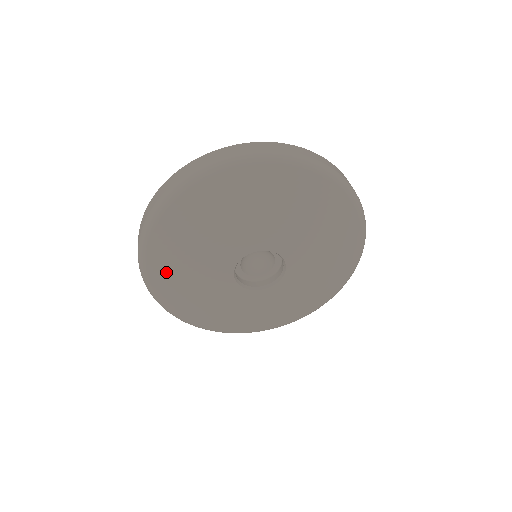
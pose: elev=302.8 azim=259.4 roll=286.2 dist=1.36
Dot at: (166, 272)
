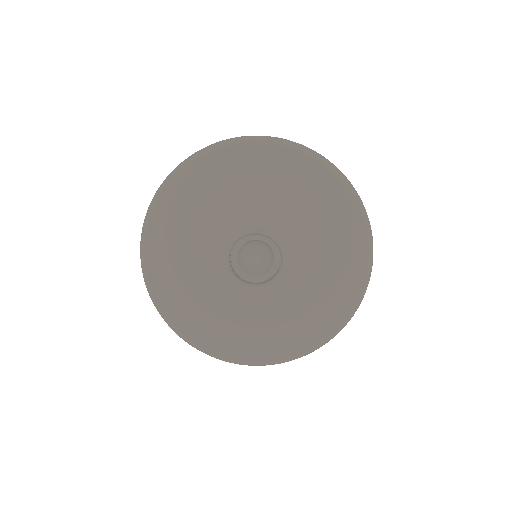
Dot at: (163, 245)
